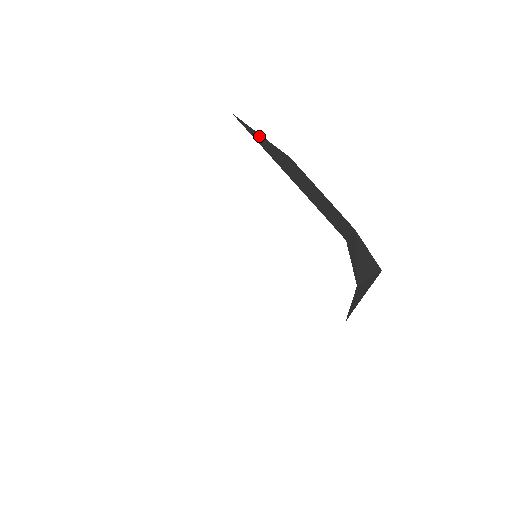
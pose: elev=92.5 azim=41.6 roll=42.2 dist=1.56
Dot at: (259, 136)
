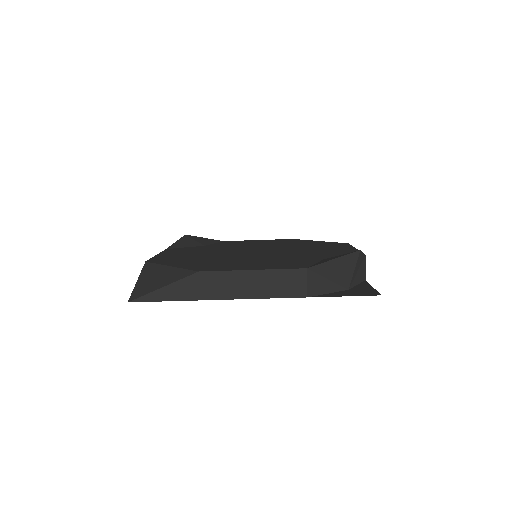
Dot at: (162, 291)
